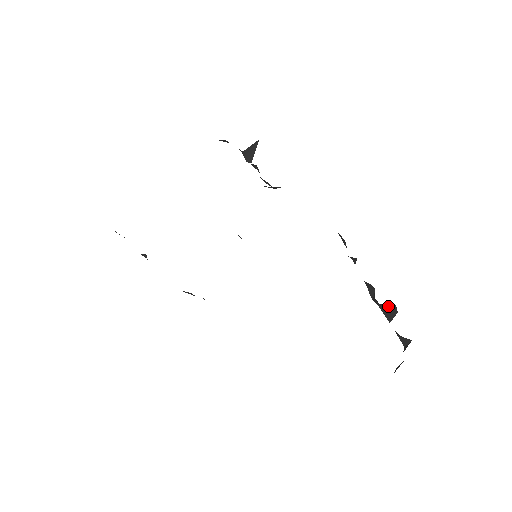
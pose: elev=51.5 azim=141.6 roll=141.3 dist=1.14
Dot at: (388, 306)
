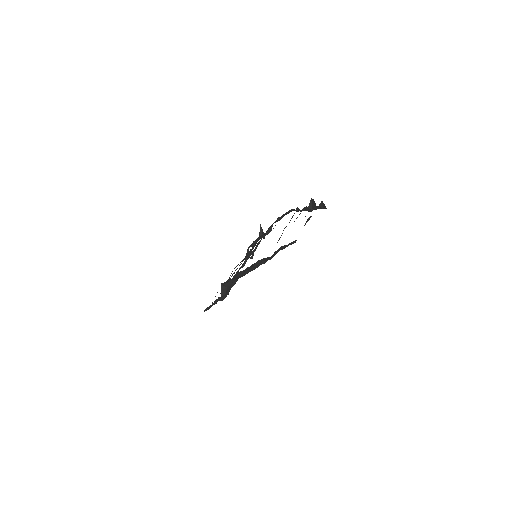
Dot at: (312, 204)
